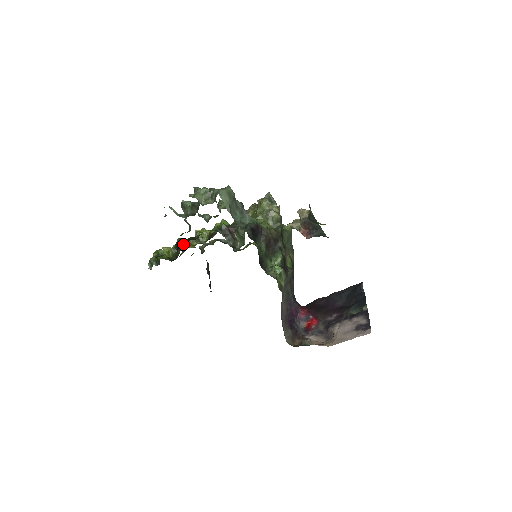
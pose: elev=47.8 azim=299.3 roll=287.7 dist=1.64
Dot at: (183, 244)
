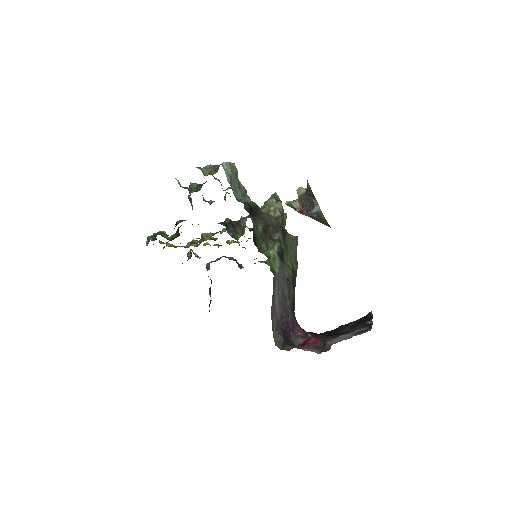
Dot at: (182, 221)
